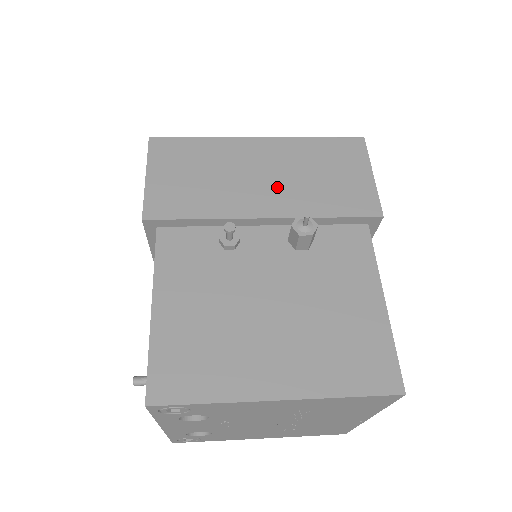
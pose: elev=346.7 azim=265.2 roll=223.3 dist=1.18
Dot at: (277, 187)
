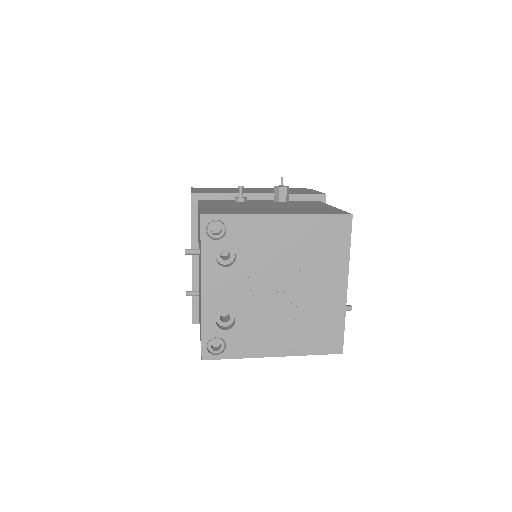
Dot at: (265, 191)
